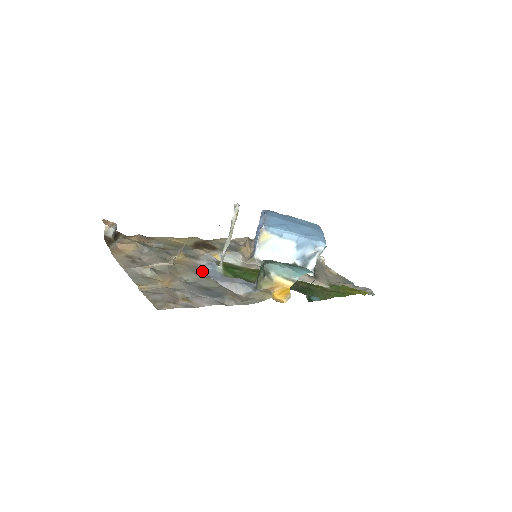
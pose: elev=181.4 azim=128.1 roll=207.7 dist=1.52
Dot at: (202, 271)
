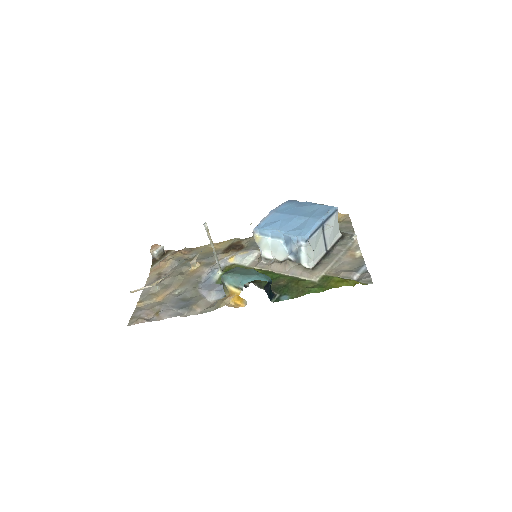
Dot at: (201, 280)
